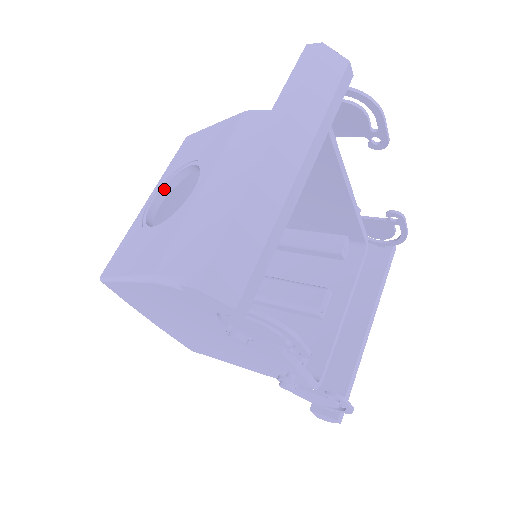
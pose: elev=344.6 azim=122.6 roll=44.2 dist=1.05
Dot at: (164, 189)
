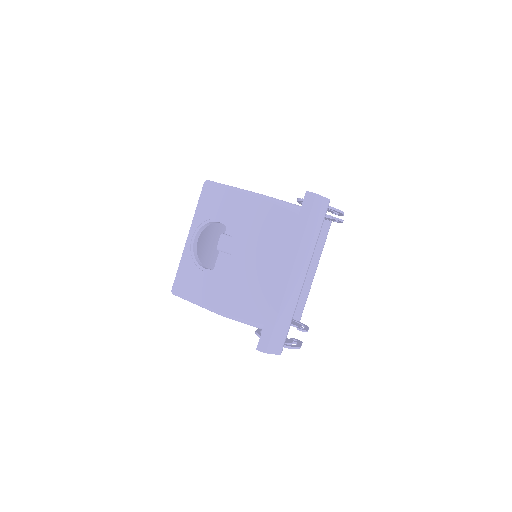
Dot at: (200, 230)
